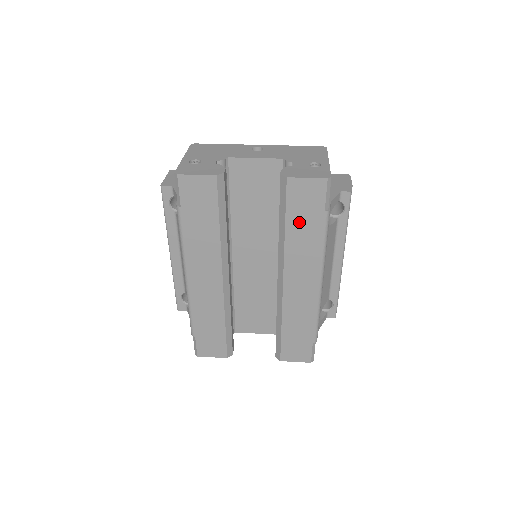
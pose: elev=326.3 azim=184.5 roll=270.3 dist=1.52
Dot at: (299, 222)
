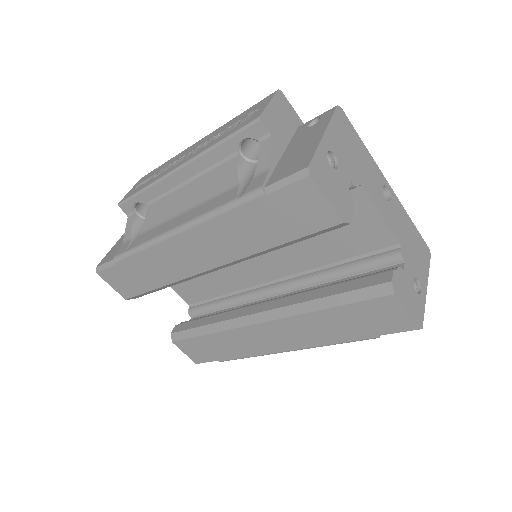
Dot at: (345, 318)
